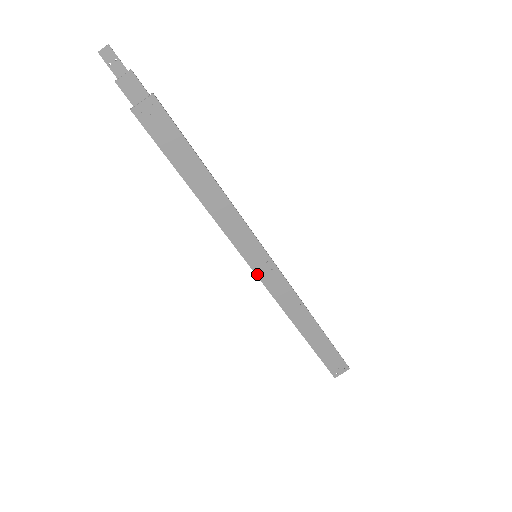
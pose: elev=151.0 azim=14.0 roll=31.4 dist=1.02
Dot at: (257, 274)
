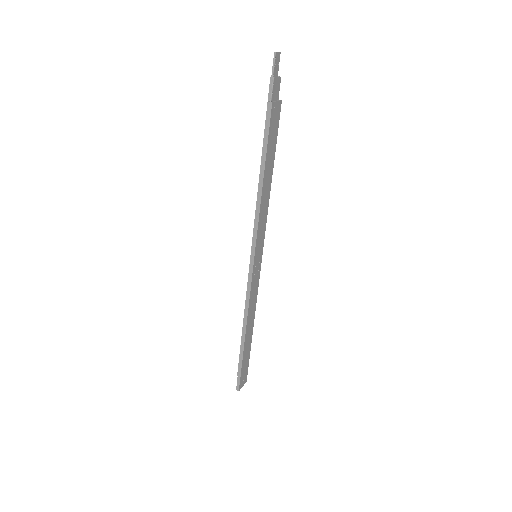
Dot at: (253, 272)
